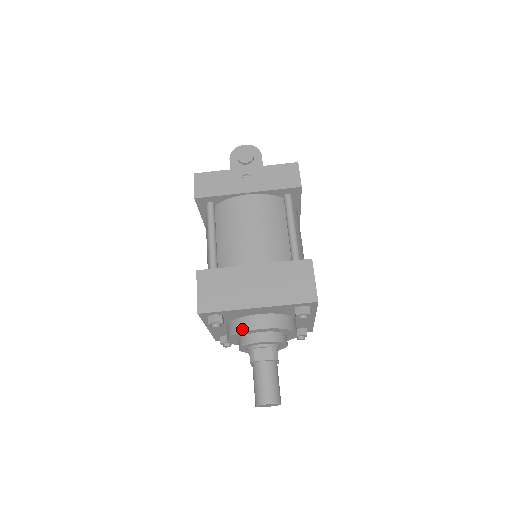
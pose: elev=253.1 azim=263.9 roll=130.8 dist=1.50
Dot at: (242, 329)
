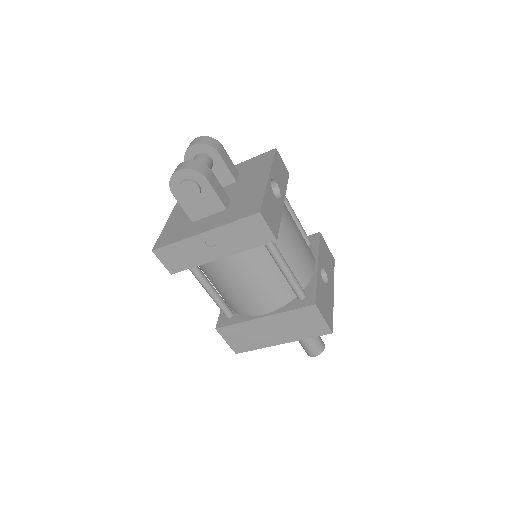
Dot at: occluded
